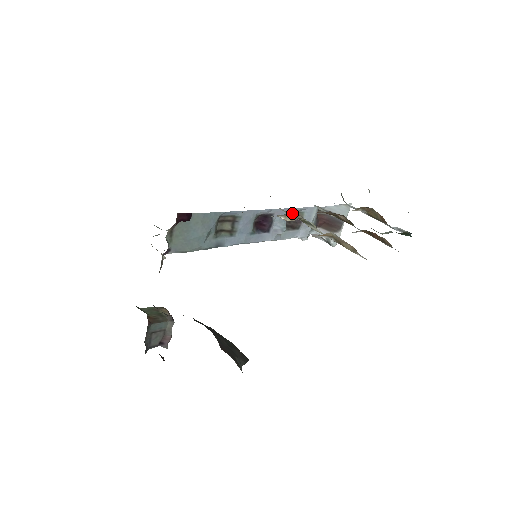
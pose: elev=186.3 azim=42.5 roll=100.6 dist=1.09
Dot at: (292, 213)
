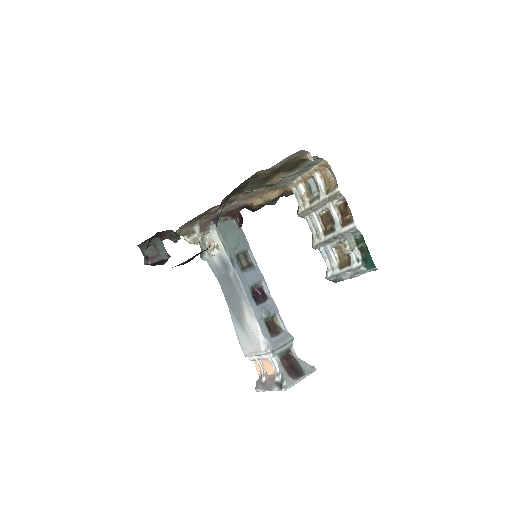
Dot at: (276, 323)
